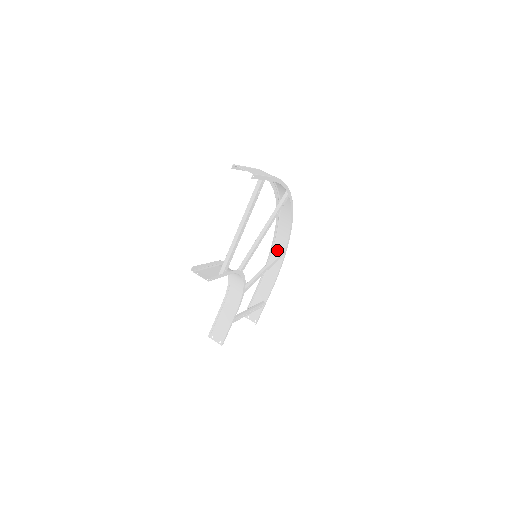
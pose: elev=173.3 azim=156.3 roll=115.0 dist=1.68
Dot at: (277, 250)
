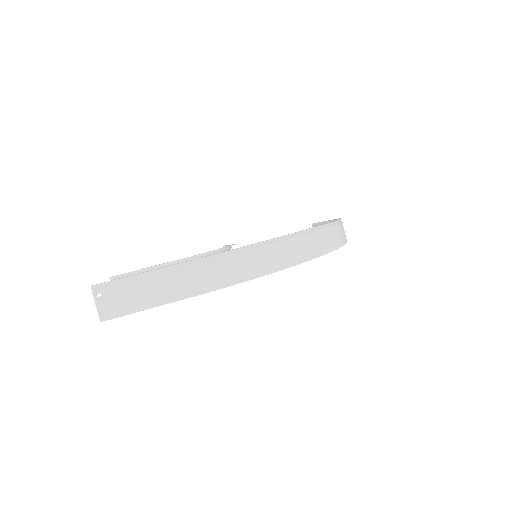
Dot at: occluded
